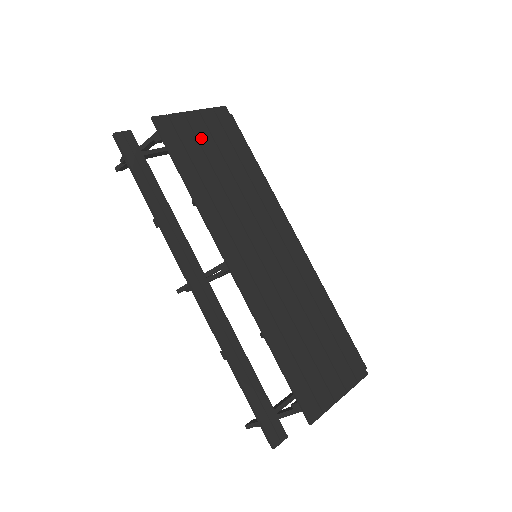
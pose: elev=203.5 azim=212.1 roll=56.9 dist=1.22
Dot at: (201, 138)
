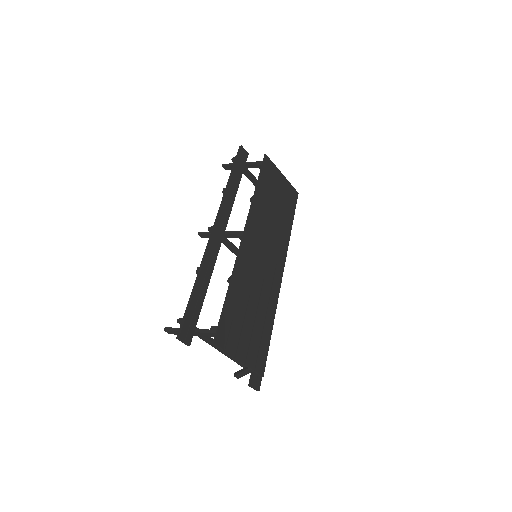
Dot at: (278, 186)
